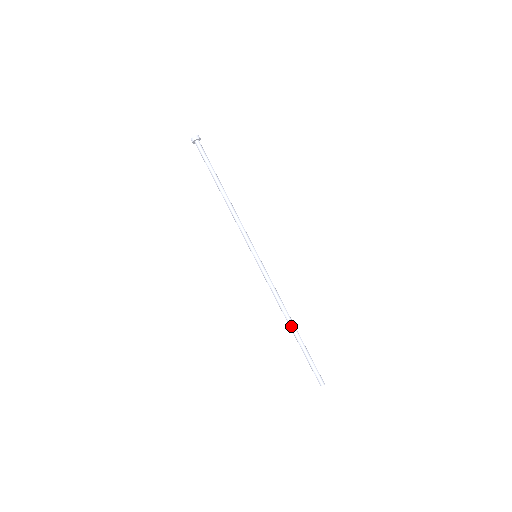
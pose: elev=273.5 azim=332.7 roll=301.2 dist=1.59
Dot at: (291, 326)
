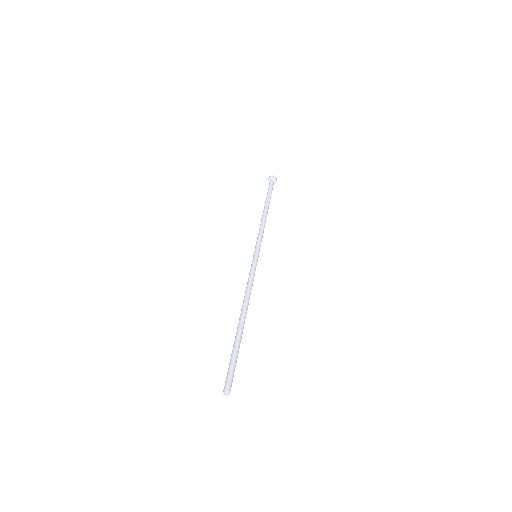
Dot at: (242, 318)
